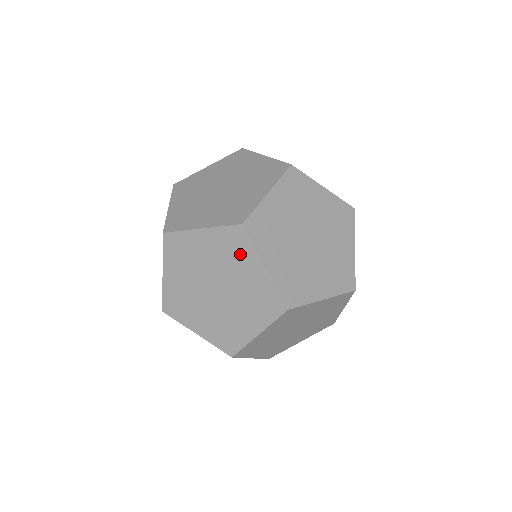
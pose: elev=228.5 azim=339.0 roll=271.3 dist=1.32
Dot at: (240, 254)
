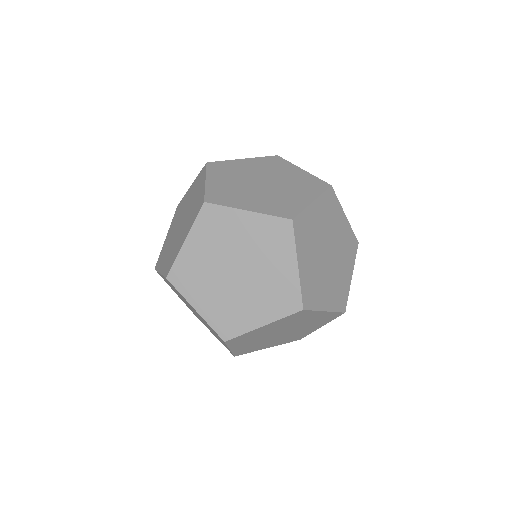
Dot at: occluded
